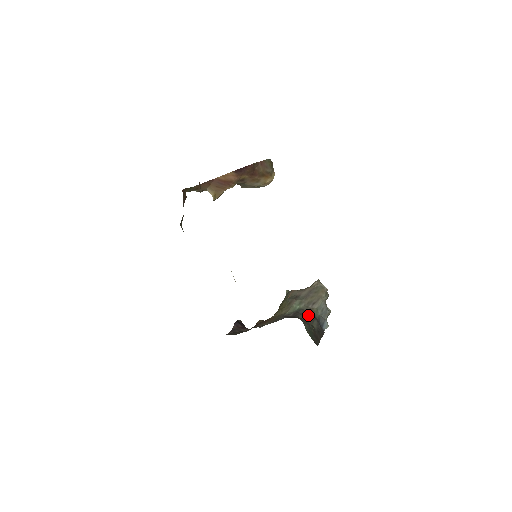
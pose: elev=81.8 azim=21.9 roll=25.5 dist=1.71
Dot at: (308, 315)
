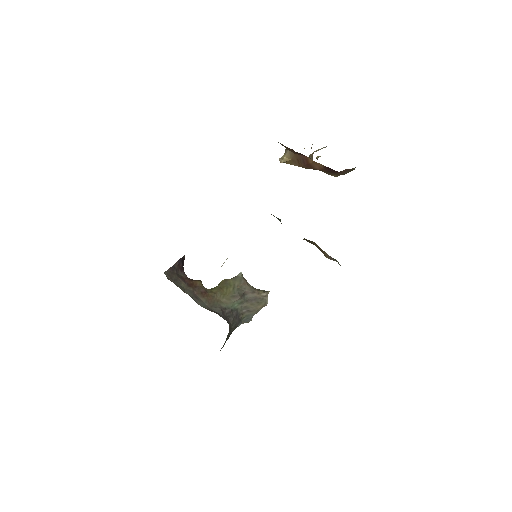
Dot at: (237, 321)
